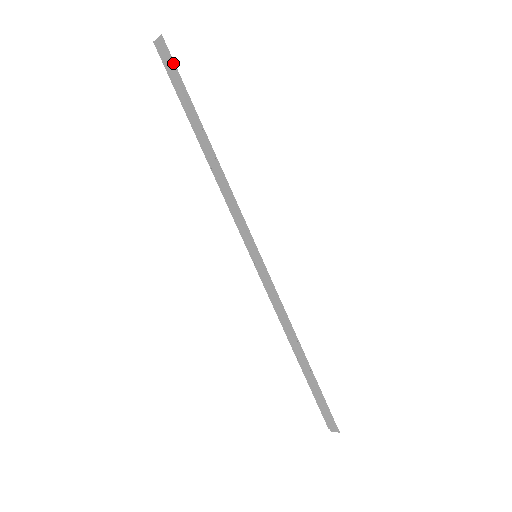
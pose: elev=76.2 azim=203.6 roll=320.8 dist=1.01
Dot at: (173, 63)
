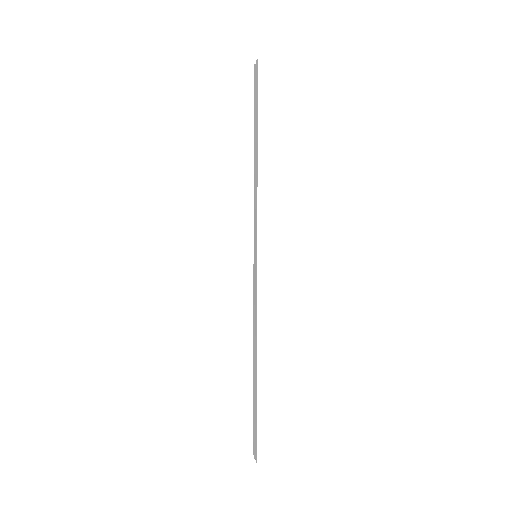
Dot at: (257, 82)
